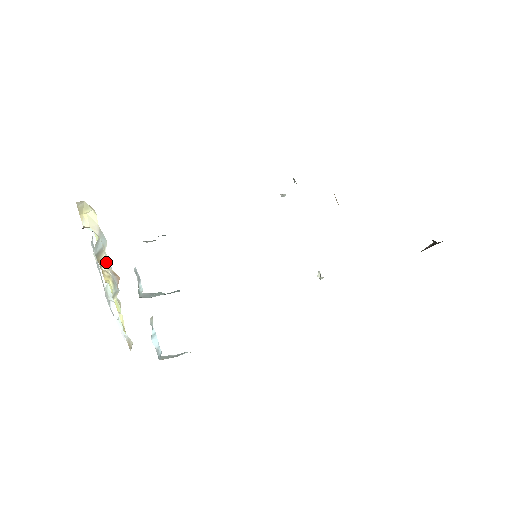
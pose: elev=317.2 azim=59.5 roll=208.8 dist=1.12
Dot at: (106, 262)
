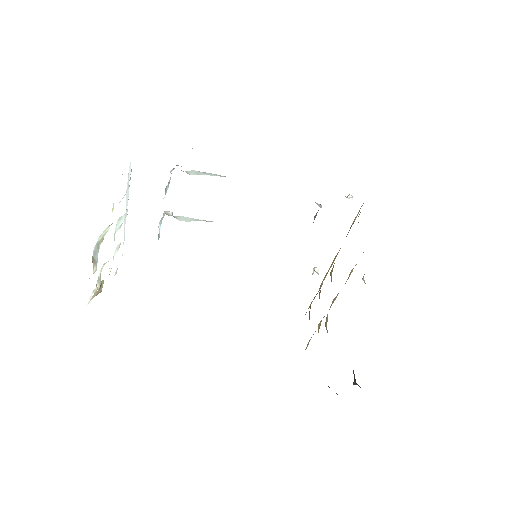
Dot at: occluded
